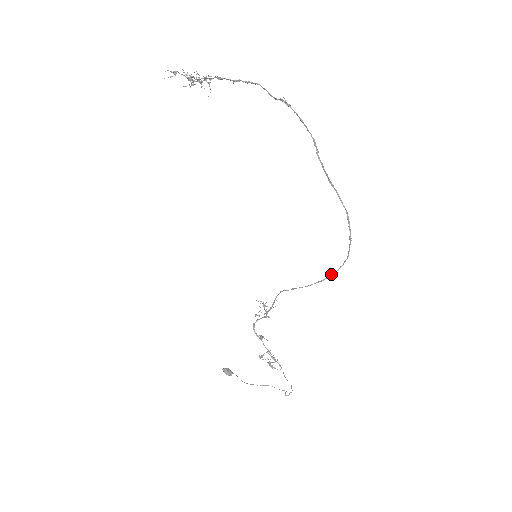
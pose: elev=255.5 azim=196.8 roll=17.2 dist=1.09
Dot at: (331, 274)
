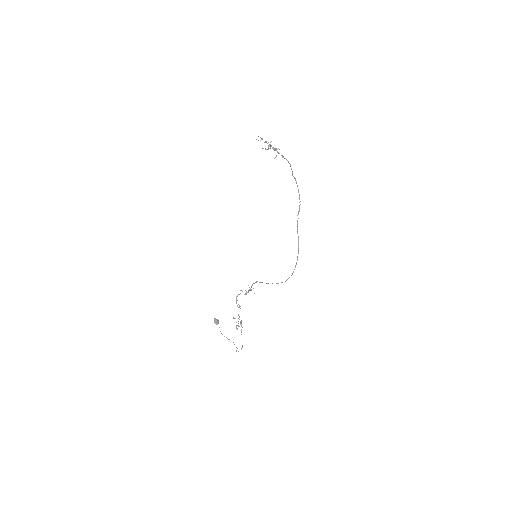
Dot at: (281, 282)
